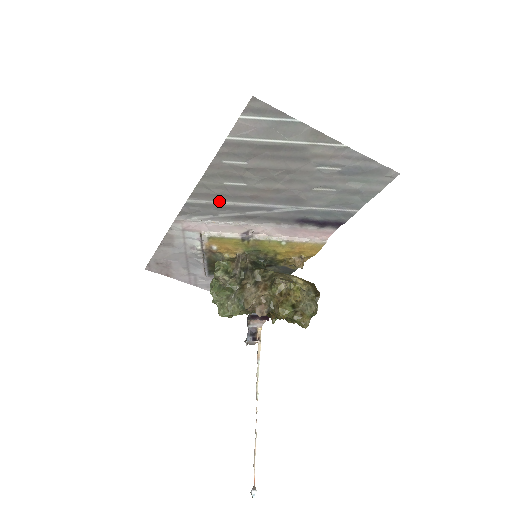
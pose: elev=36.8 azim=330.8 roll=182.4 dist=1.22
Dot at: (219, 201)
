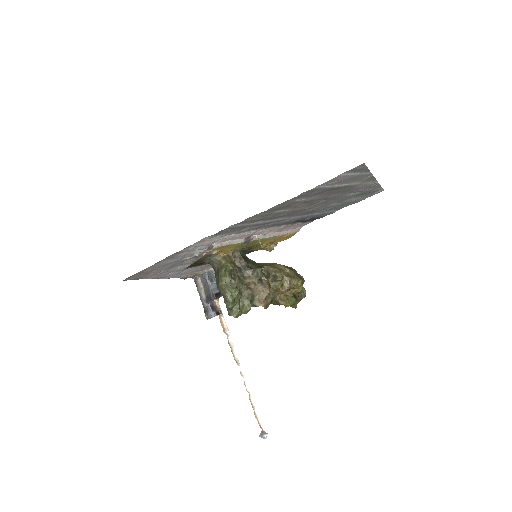
Dot at: (254, 222)
